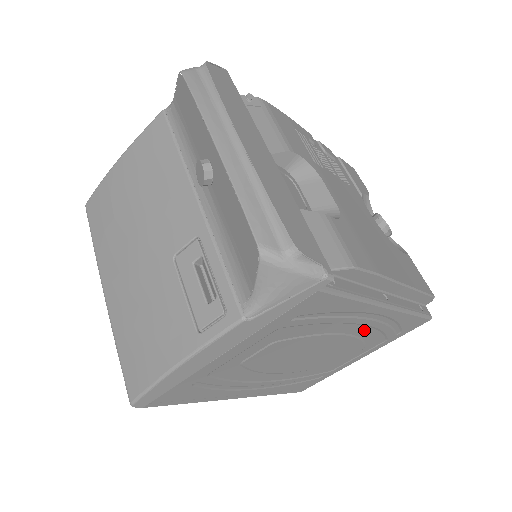
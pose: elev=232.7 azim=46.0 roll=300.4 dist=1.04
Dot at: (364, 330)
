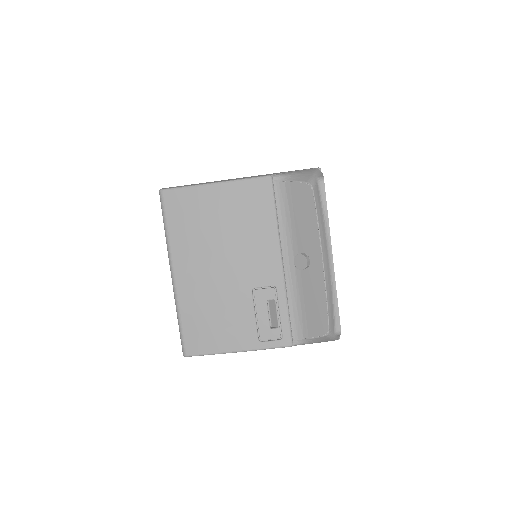
Dot at: occluded
